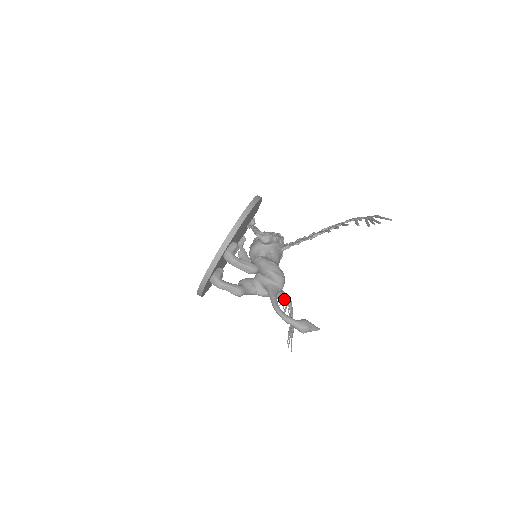
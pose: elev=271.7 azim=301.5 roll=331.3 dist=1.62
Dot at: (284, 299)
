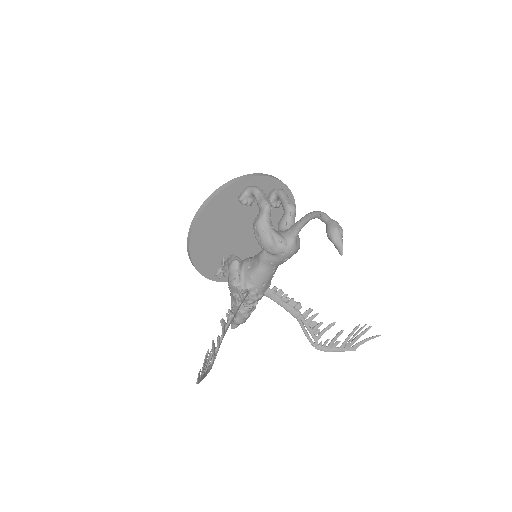
Dot at: occluded
